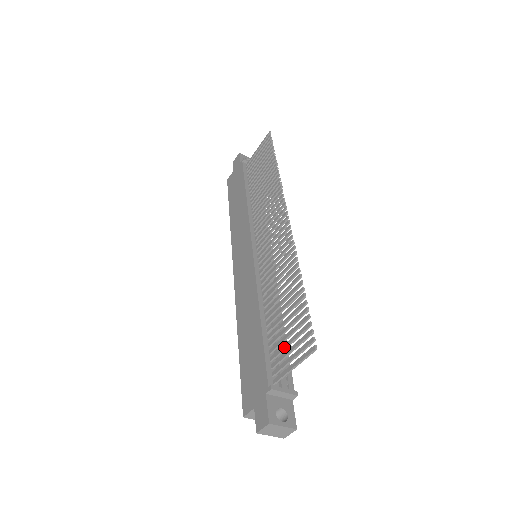
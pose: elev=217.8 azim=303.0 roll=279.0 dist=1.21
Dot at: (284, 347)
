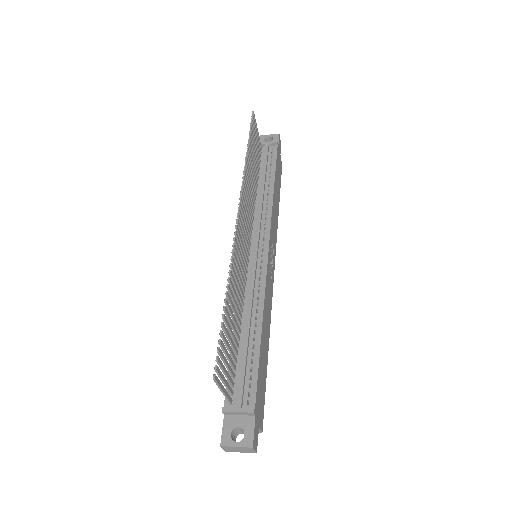
Dot at: (227, 368)
